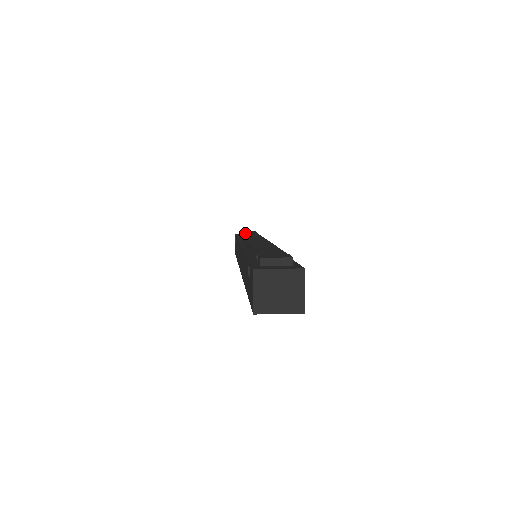
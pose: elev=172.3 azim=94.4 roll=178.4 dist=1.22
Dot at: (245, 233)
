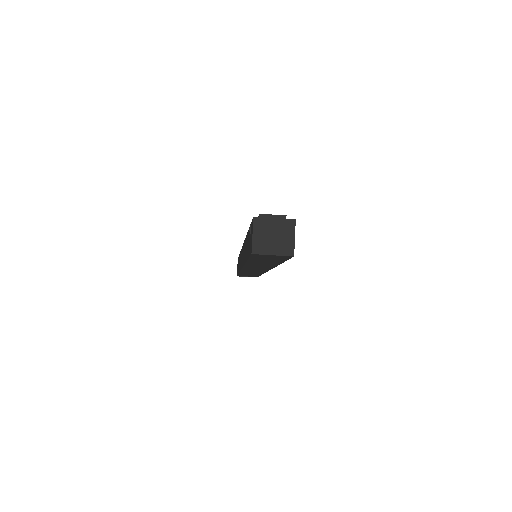
Dot at: occluded
